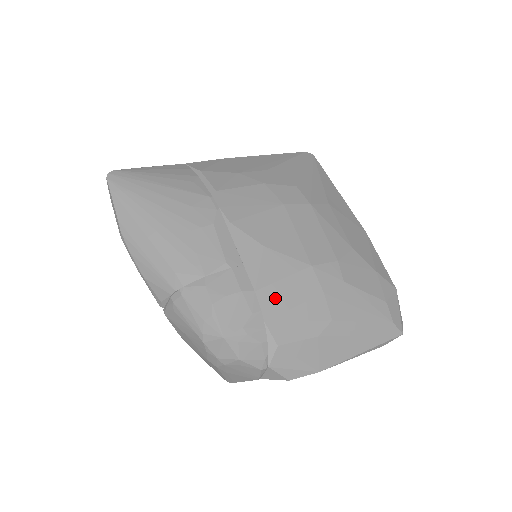
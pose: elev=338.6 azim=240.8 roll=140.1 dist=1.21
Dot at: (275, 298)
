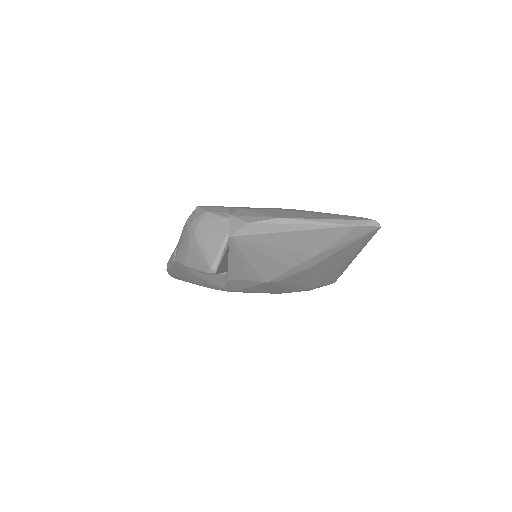
Dot at: occluded
